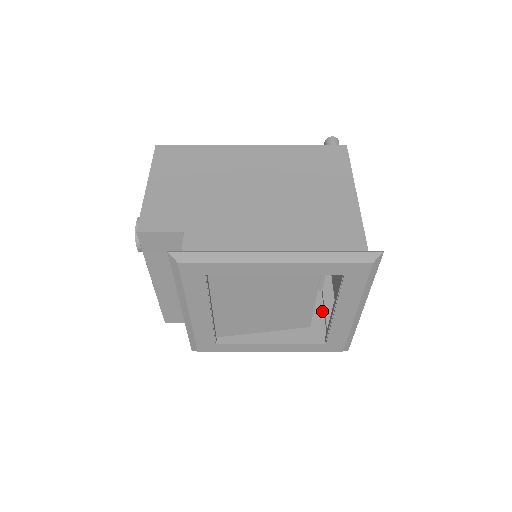
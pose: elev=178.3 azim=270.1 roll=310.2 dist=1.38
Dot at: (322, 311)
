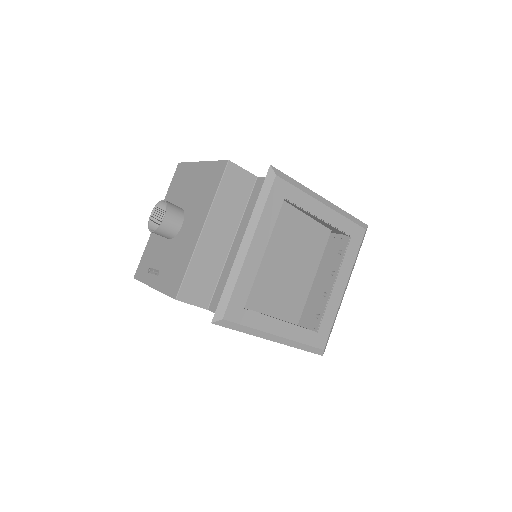
Dot at: occluded
